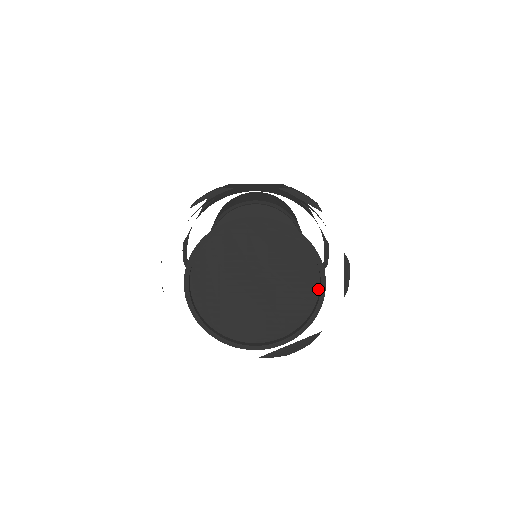
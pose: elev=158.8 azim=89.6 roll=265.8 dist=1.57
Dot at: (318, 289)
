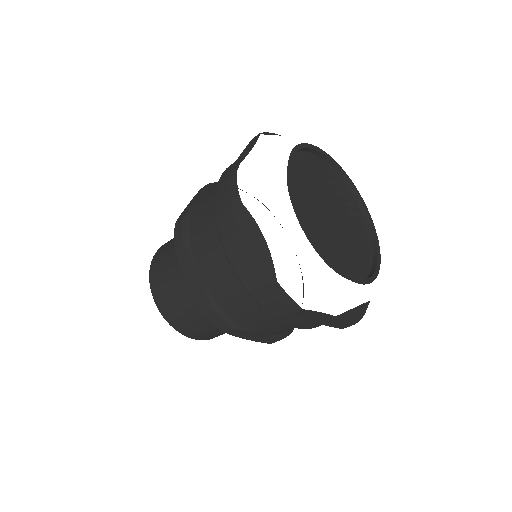
Dot at: (370, 241)
